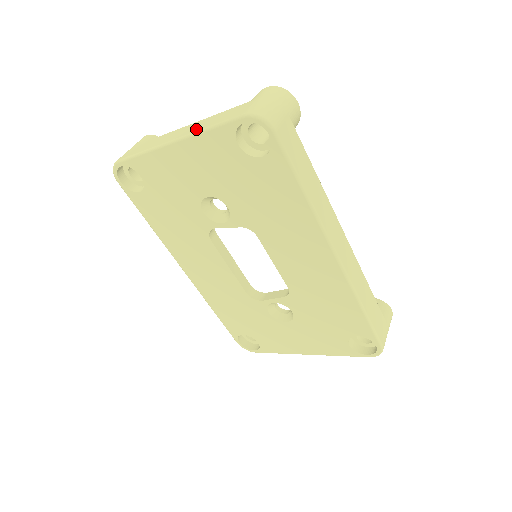
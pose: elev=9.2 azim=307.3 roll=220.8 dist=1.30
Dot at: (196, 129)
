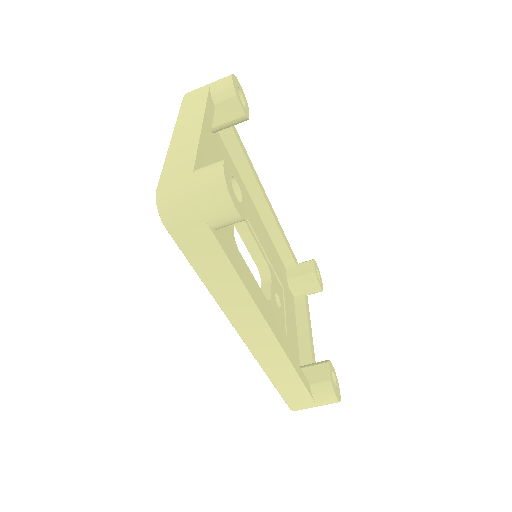
Dot at: (173, 147)
